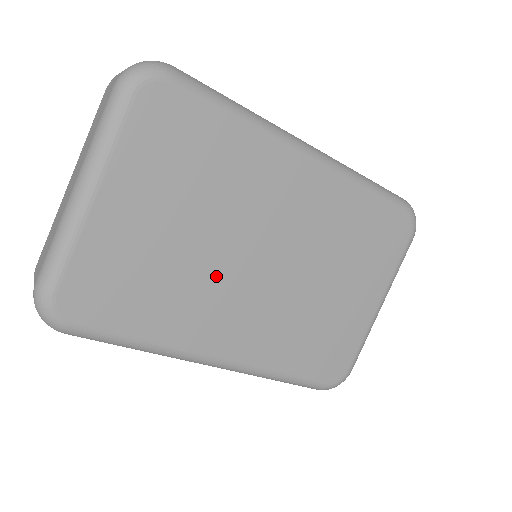
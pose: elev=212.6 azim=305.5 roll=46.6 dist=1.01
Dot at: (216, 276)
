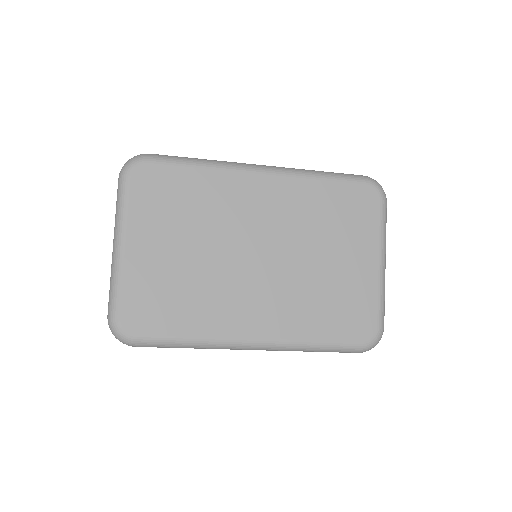
Dot at: (226, 276)
